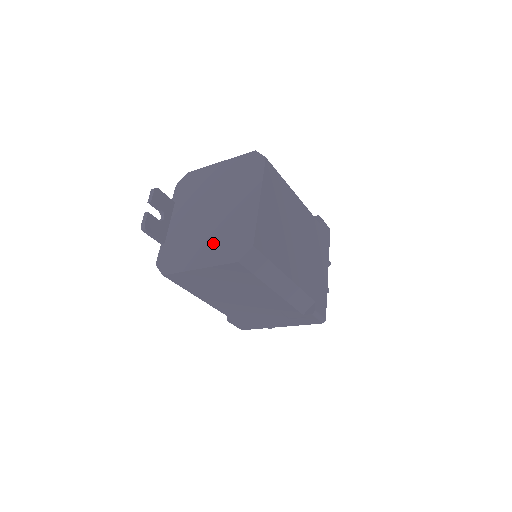
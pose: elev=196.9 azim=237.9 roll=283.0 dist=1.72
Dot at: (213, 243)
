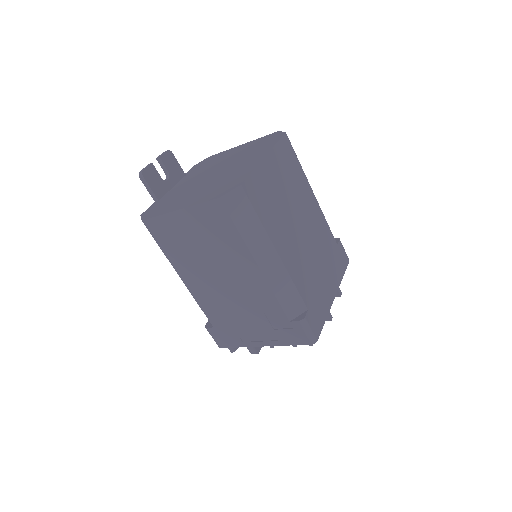
Dot at: (203, 191)
